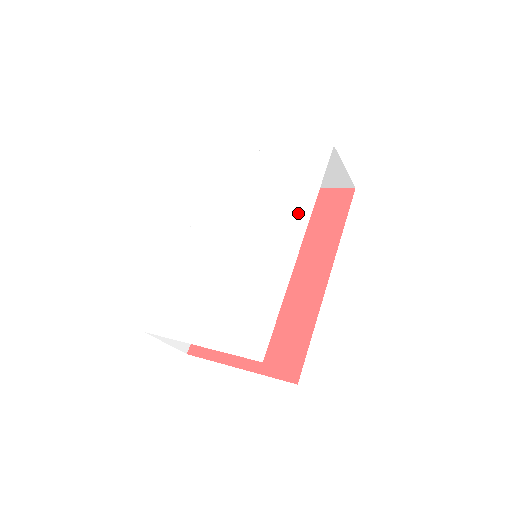
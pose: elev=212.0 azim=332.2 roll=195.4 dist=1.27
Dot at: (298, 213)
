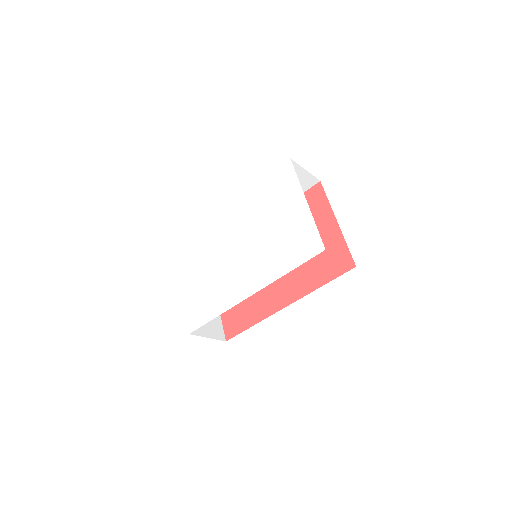
Dot at: (267, 273)
